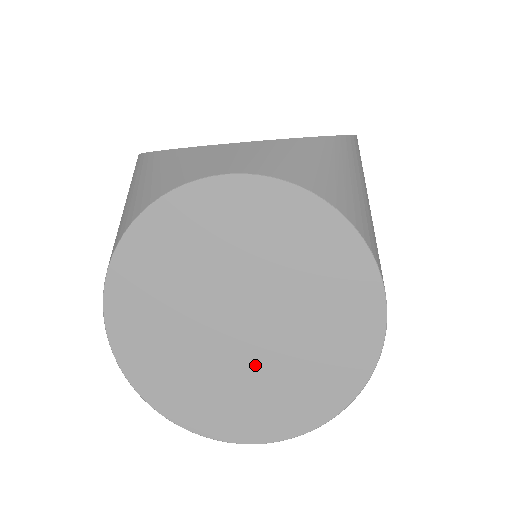
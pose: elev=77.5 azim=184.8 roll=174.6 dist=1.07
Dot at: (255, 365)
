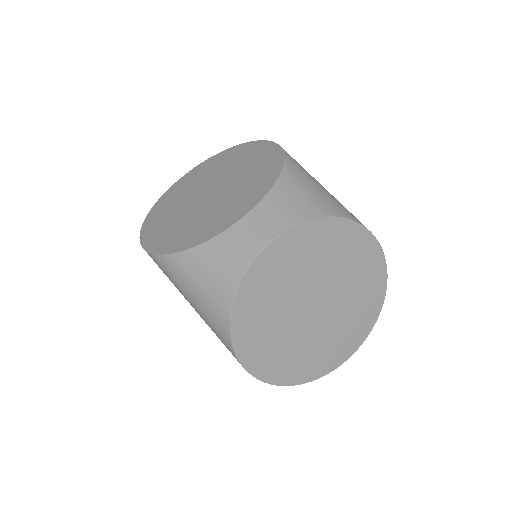
Dot at: (333, 322)
